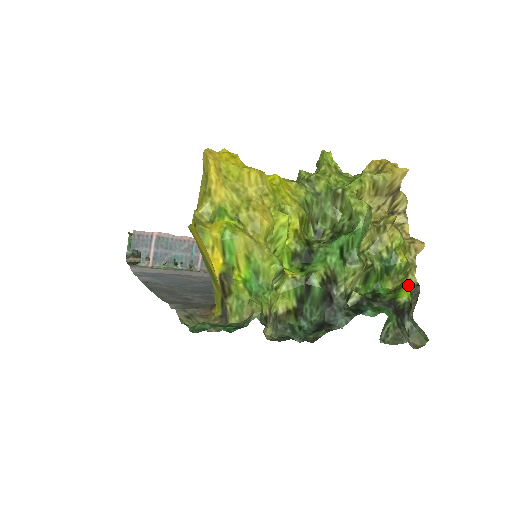
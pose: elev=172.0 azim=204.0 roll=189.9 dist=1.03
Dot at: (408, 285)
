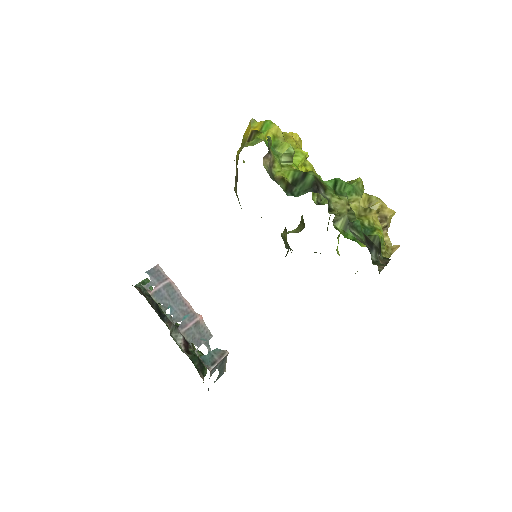
Dot at: (381, 238)
